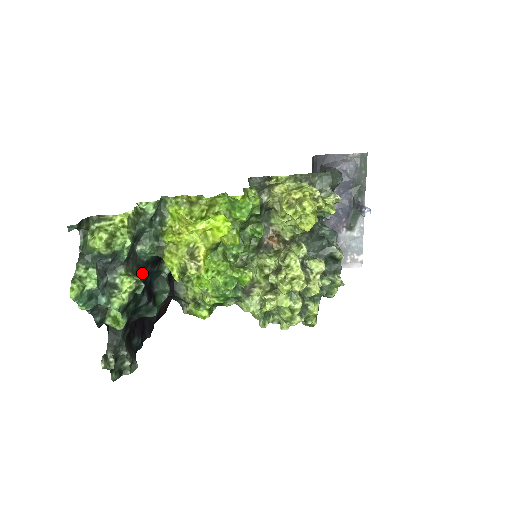
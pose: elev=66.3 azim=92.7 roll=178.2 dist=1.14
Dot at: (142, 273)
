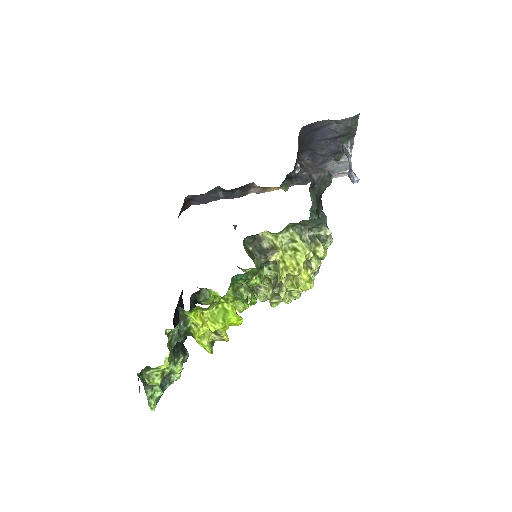
Dot at: occluded
